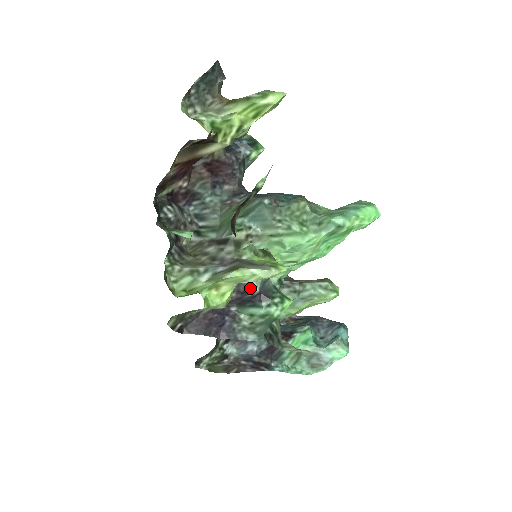
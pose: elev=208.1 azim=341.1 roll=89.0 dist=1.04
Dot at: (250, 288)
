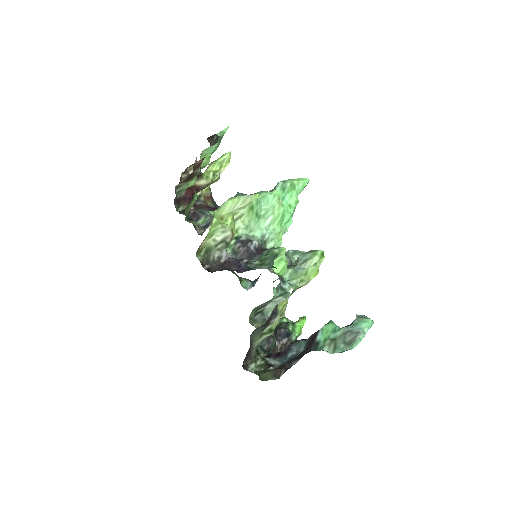
Dot at: (250, 240)
